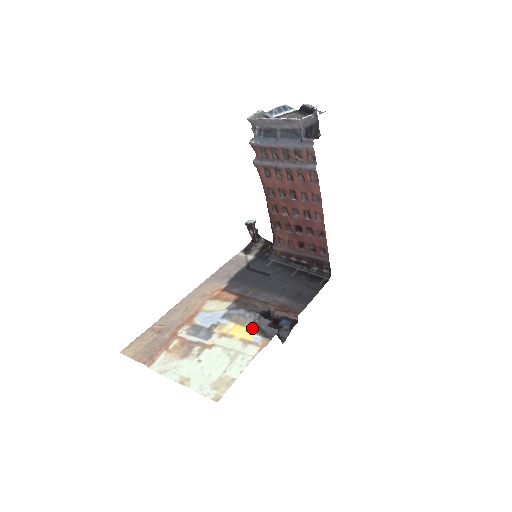
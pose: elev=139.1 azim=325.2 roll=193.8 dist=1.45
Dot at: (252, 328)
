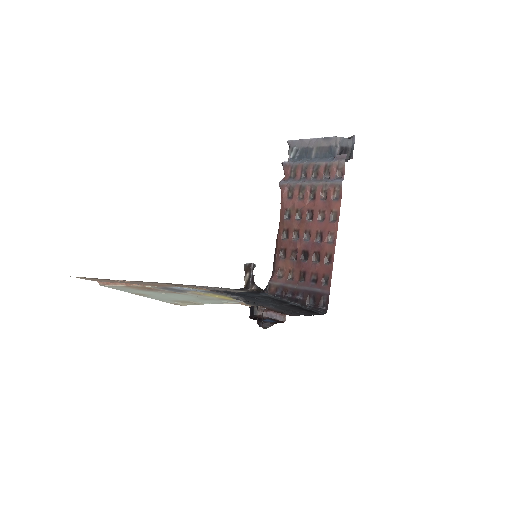
Dot at: (234, 298)
